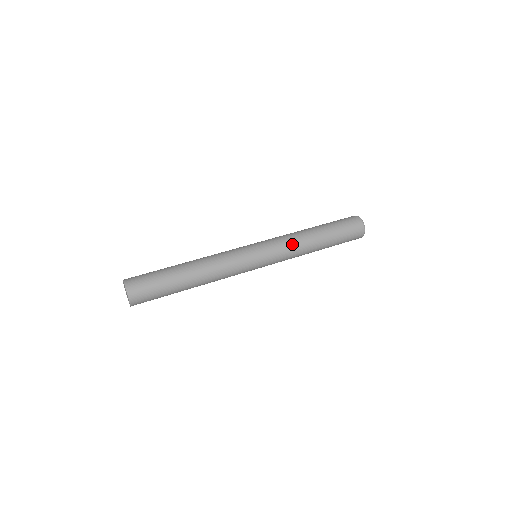
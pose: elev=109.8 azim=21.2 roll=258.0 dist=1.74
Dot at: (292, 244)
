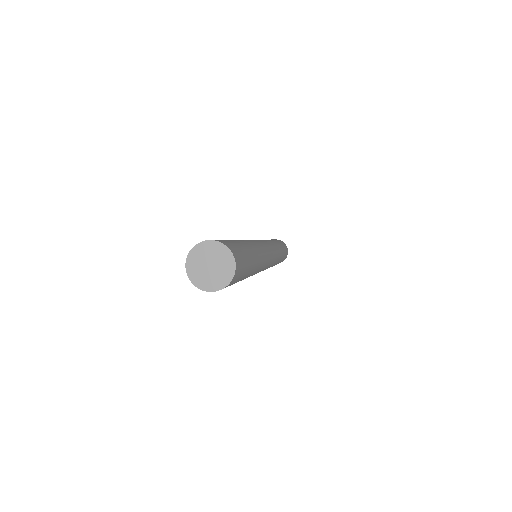
Dot at: occluded
